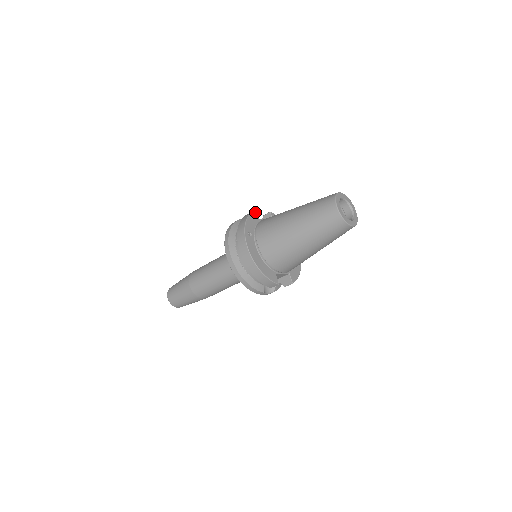
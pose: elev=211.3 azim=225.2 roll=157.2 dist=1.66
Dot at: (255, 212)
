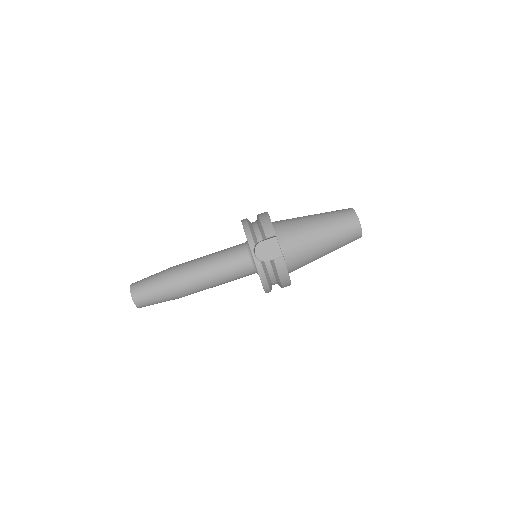
Dot at: occluded
